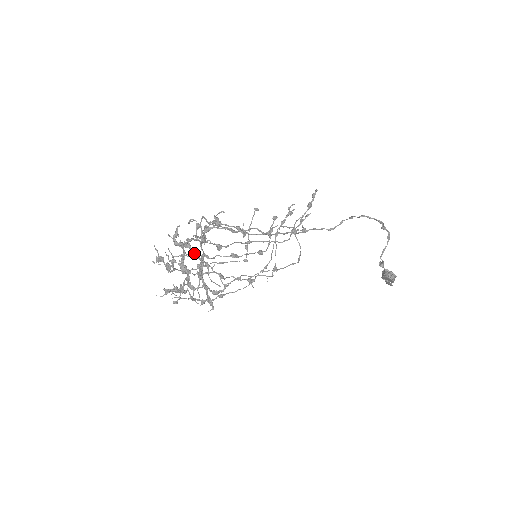
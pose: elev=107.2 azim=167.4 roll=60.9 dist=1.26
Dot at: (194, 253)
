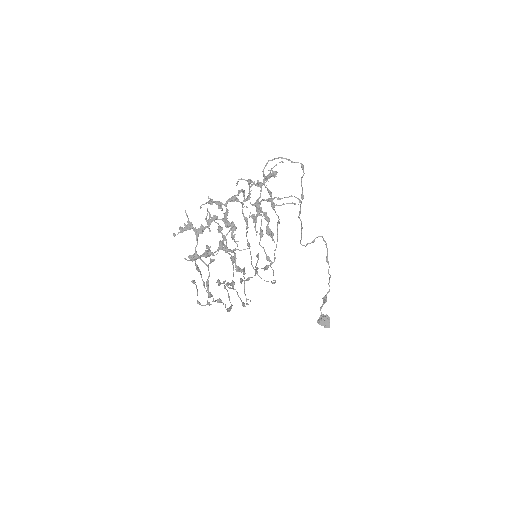
Dot at: (220, 227)
